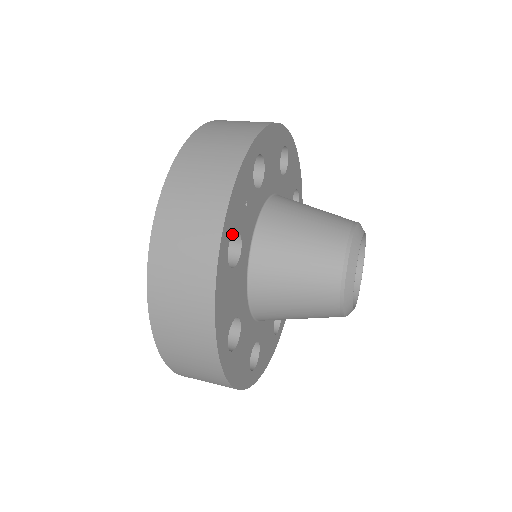
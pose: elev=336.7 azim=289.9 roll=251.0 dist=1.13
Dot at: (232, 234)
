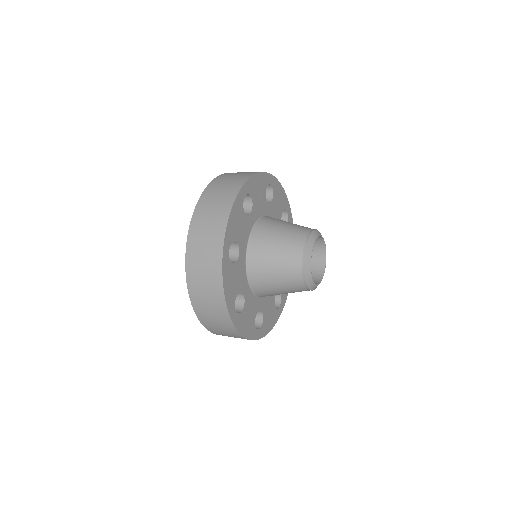
Dot at: (249, 194)
